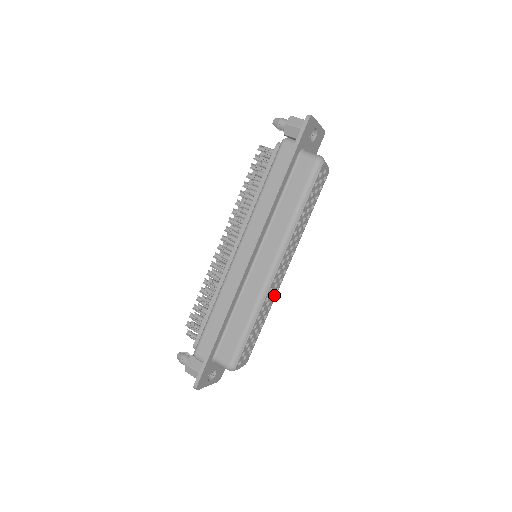
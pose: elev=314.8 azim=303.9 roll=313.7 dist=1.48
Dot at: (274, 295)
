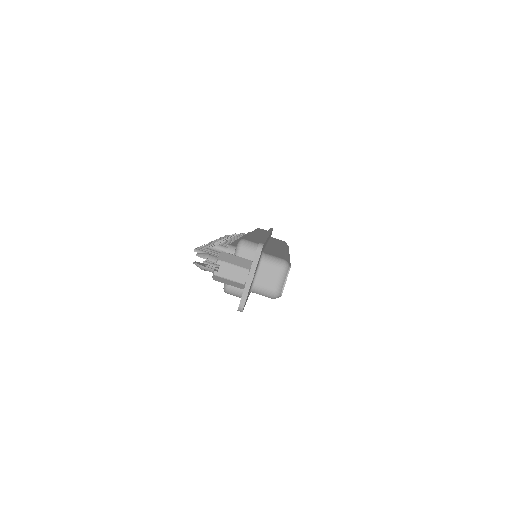
Dot at: occluded
